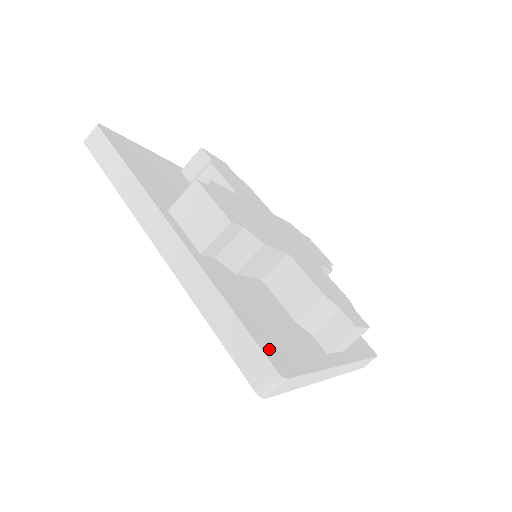
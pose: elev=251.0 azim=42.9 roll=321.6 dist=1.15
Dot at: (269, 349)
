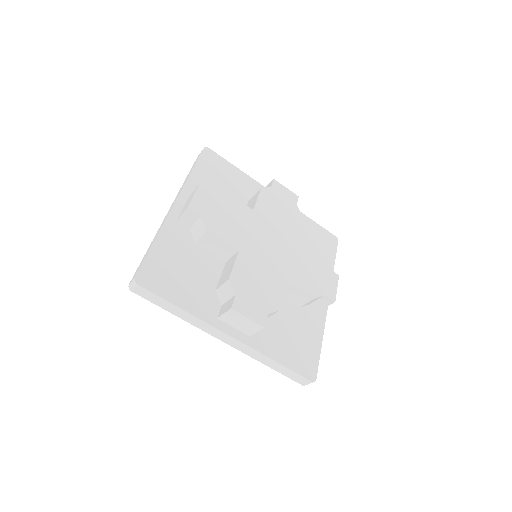
Dot at: (303, 369)
